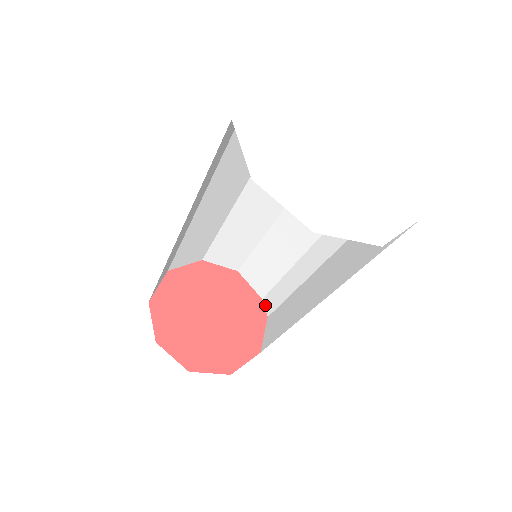
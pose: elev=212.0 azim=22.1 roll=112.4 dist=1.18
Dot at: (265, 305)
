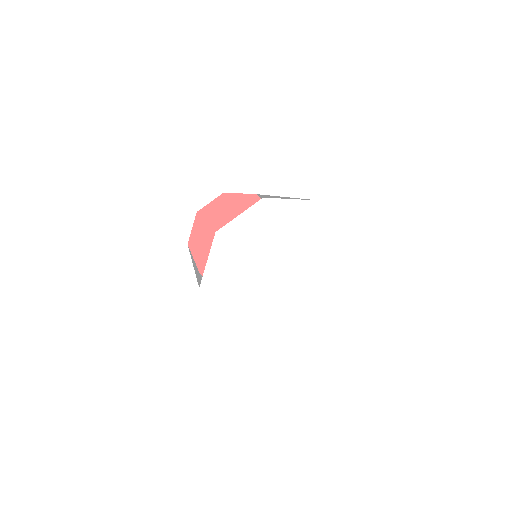
Dot at: occluded
